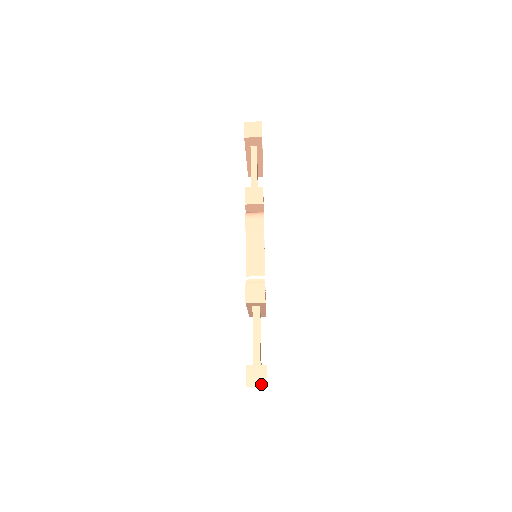
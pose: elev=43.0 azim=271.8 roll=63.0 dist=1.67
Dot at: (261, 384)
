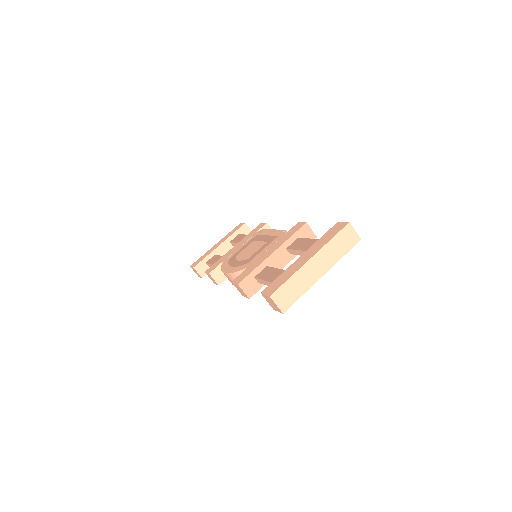
Dot at: (356, 234)
